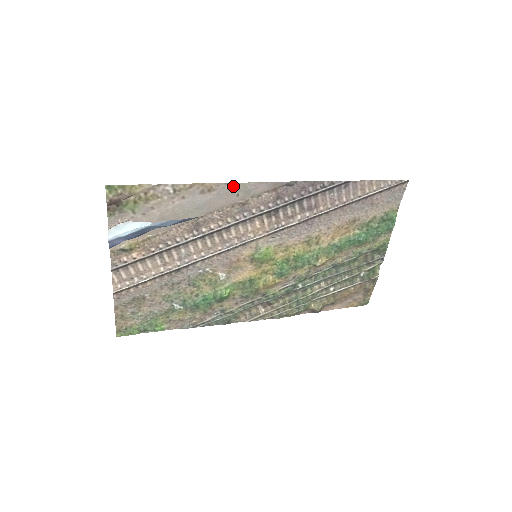
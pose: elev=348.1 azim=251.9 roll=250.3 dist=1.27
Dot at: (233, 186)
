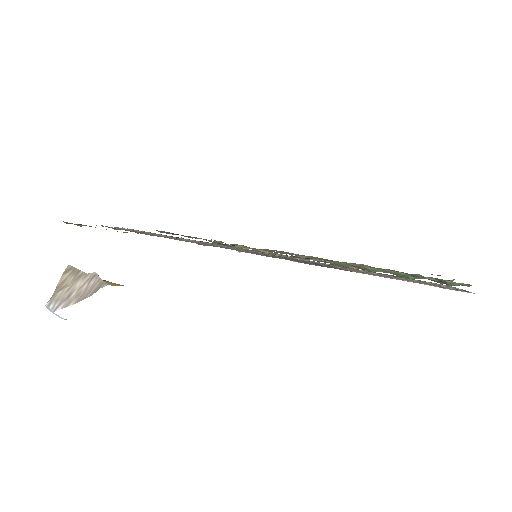
Dot at: occluded
